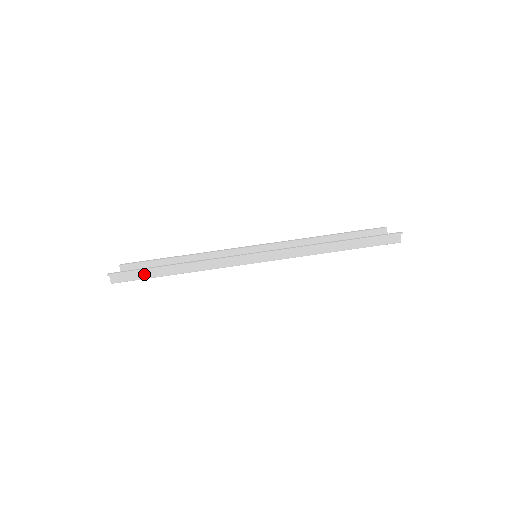
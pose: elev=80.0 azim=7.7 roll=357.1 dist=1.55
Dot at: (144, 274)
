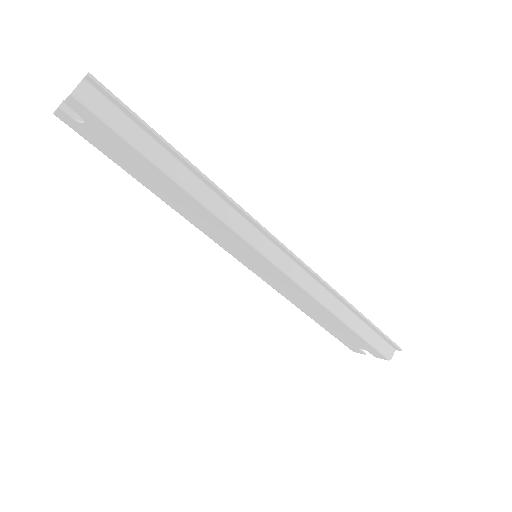
Dot at: (135, 134)
